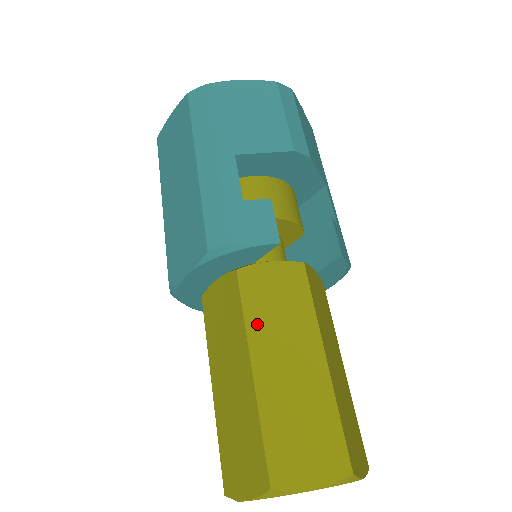
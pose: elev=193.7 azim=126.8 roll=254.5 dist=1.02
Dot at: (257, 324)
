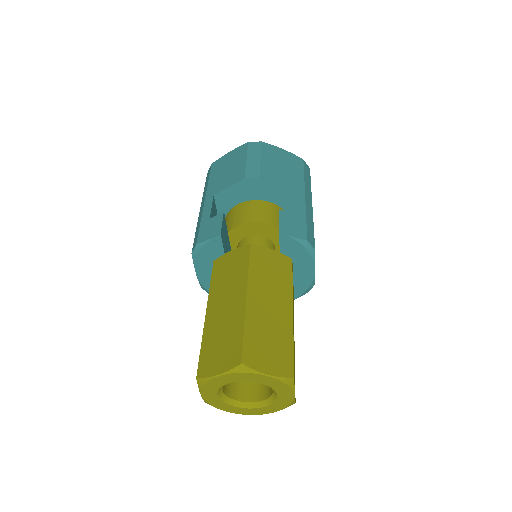
Dot at: (215, 288)
